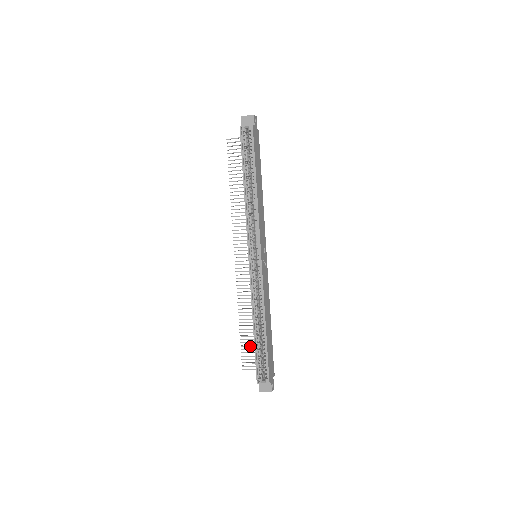
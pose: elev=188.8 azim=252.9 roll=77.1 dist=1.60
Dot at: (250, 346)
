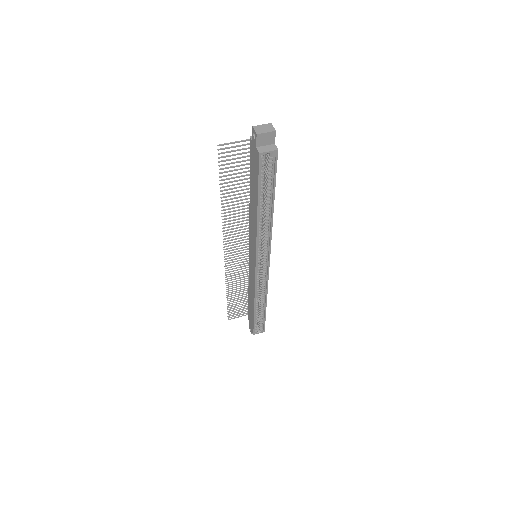
Dot at: occluded
